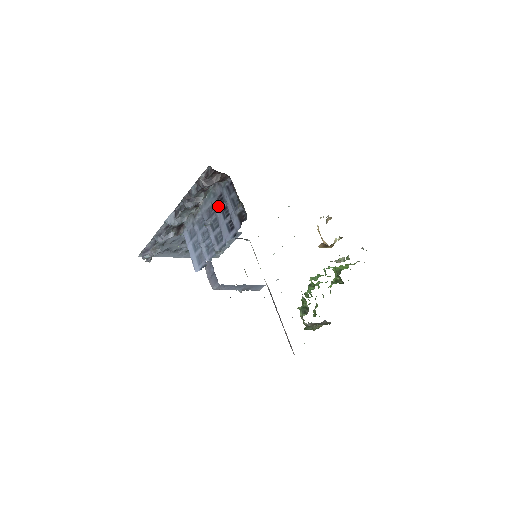
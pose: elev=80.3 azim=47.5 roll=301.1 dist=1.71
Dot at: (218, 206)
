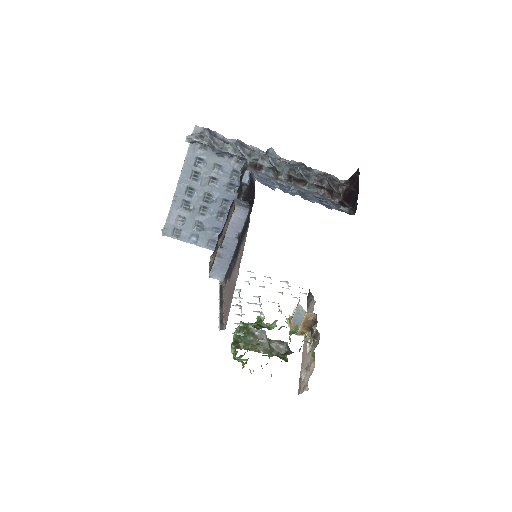
Dot at: (314, 196)
